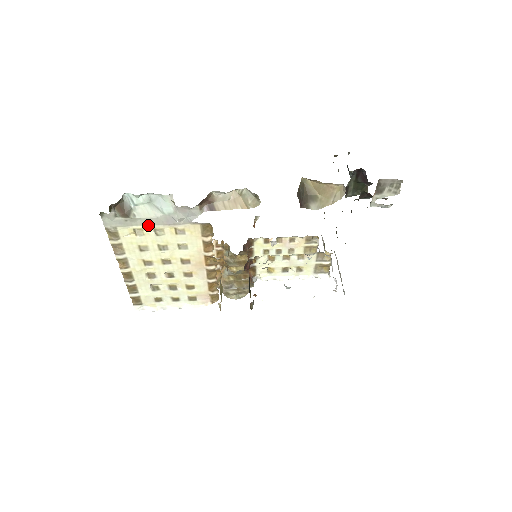
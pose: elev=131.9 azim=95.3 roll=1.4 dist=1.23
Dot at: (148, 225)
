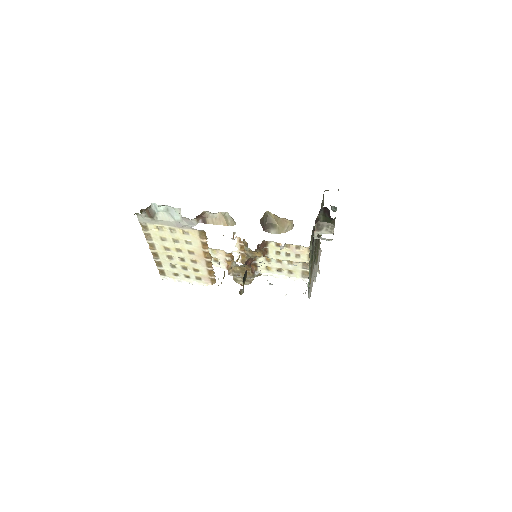
Dot at: (165, 225)
